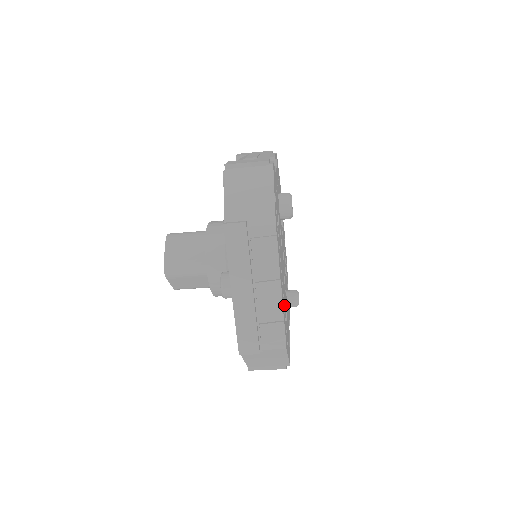
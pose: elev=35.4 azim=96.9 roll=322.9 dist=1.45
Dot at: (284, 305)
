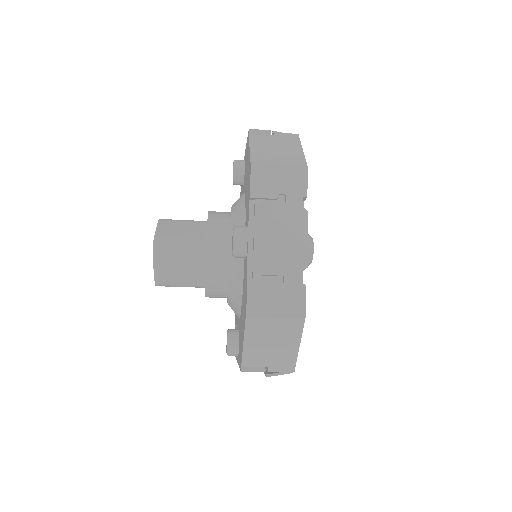
Dot at: occluded
